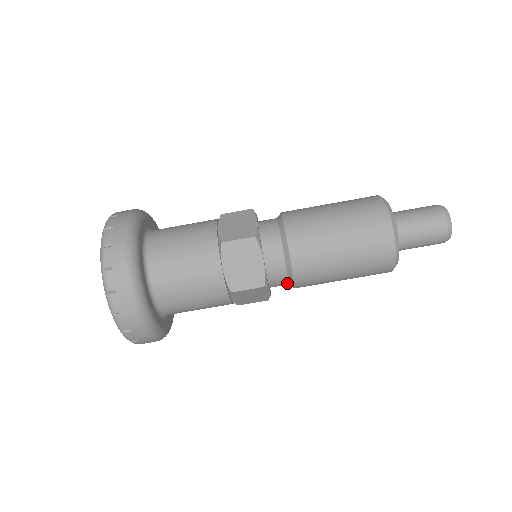
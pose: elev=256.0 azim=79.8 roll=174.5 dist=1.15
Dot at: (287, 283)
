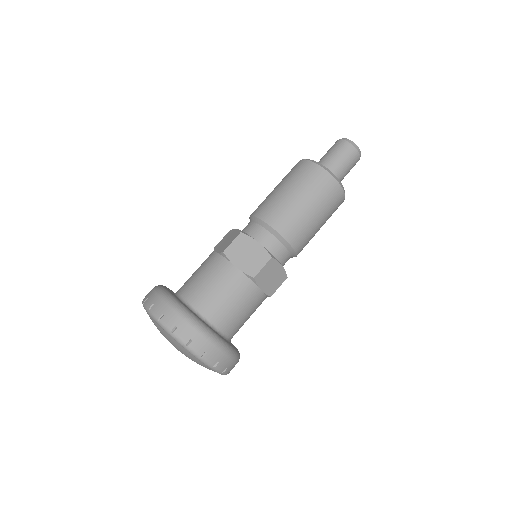
Dot at: (288, 252)
